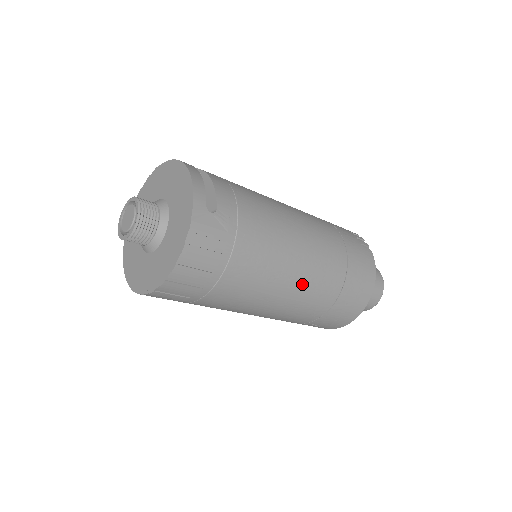
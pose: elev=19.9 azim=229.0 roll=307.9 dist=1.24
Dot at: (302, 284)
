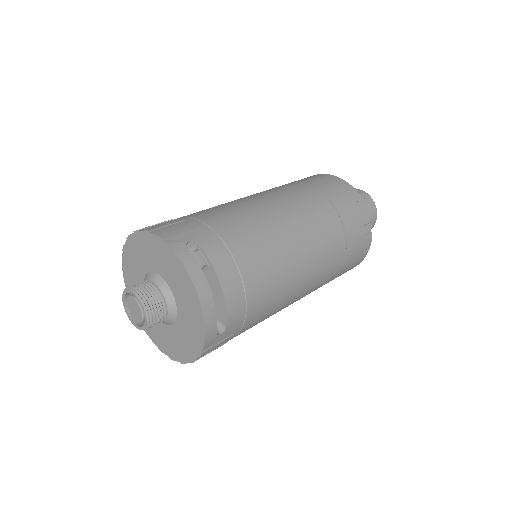
Dot at: occluded
